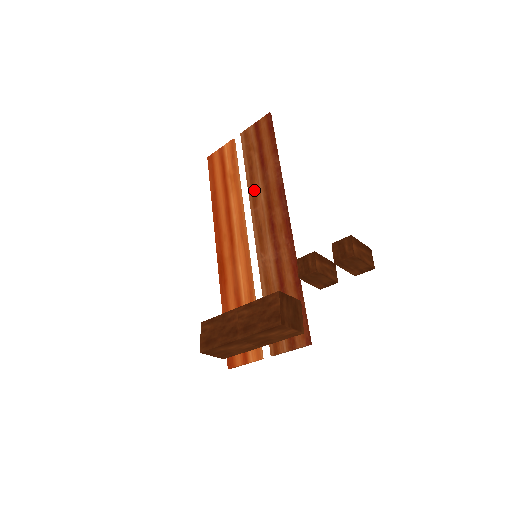
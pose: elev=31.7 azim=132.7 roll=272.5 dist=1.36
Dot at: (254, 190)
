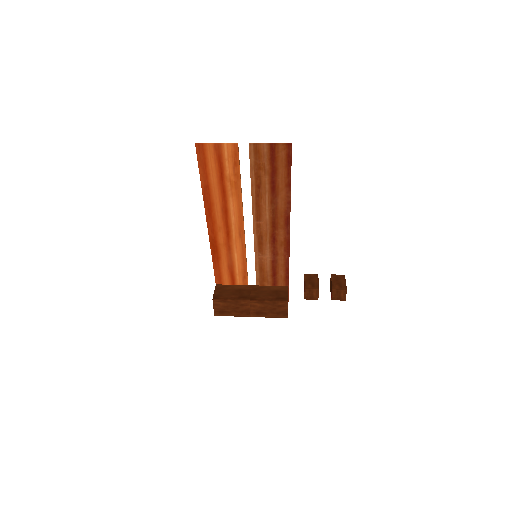
Dot at: (259, 207)
